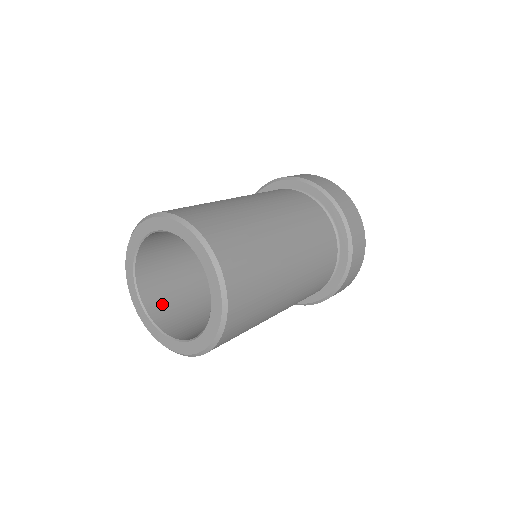
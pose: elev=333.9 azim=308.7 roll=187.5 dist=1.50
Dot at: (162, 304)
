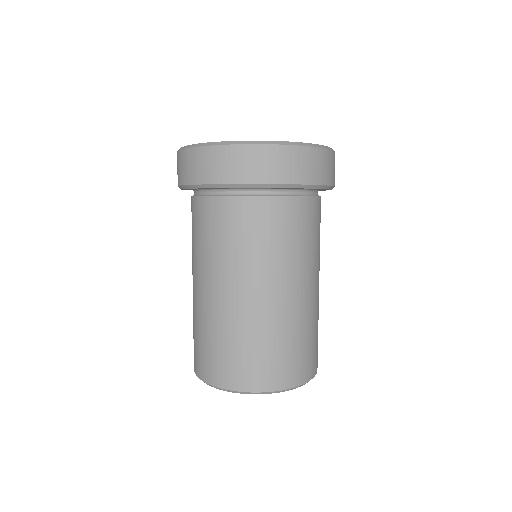
Dot at: occluded
